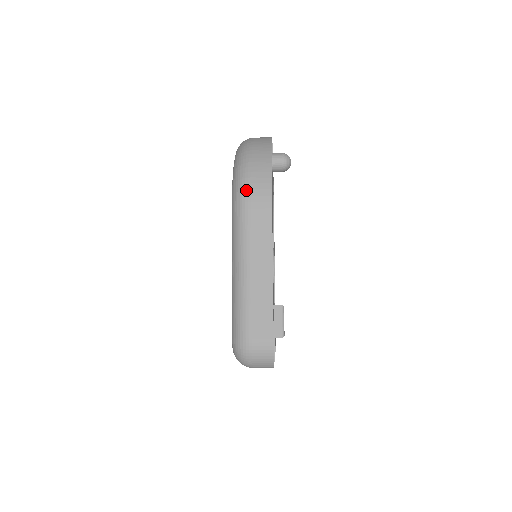
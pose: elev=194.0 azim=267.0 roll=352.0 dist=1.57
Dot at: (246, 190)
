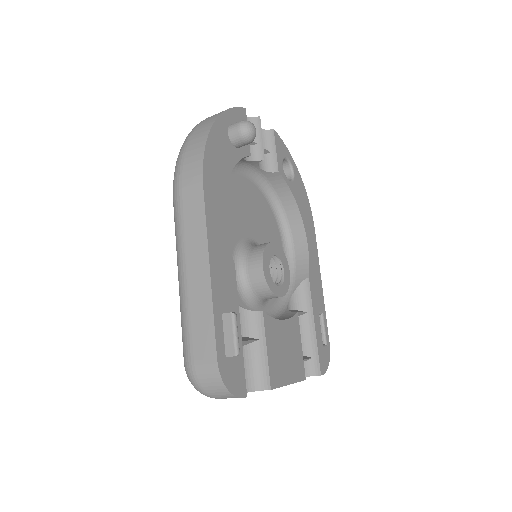
Dot at: (178, 175)
